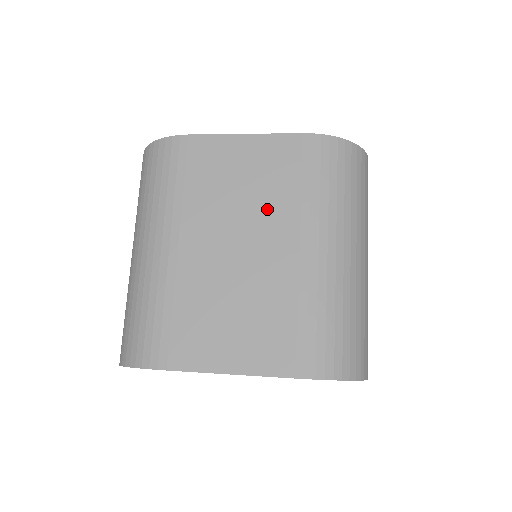
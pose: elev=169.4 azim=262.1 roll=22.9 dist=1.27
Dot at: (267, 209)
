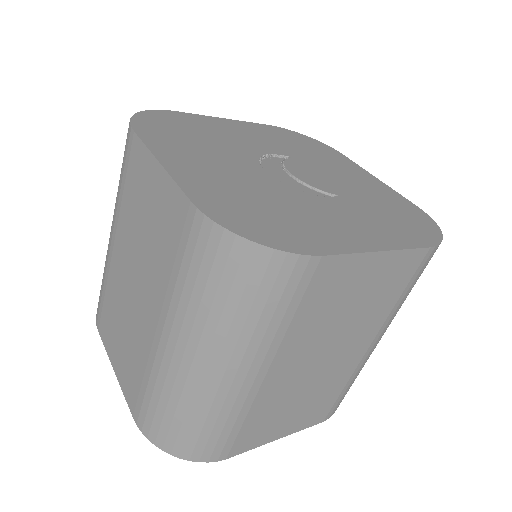
Dot at: (152, 265)
